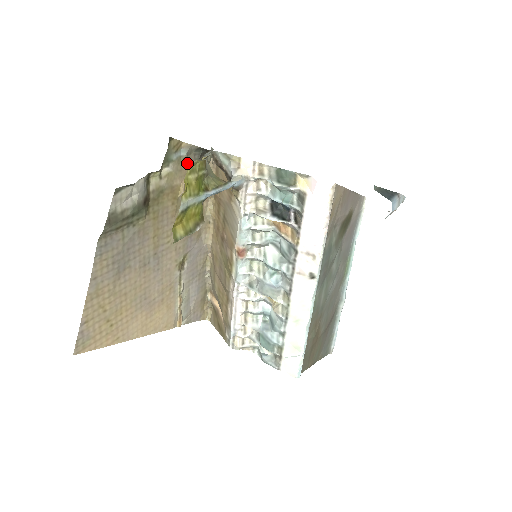
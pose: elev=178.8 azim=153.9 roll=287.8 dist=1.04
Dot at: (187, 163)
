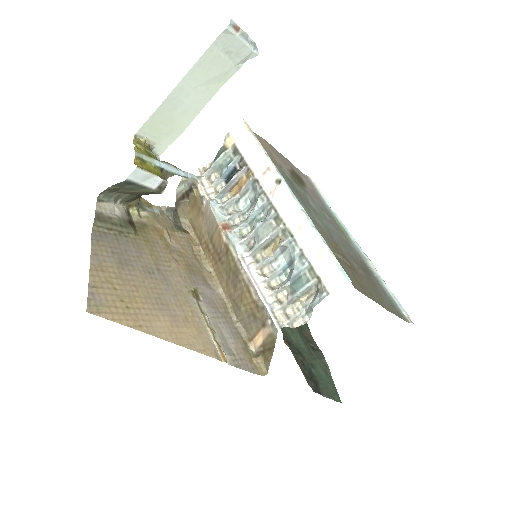
Dot at: (163, 220)
